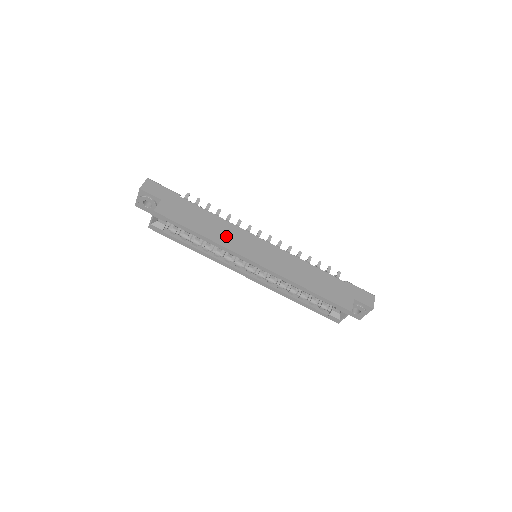
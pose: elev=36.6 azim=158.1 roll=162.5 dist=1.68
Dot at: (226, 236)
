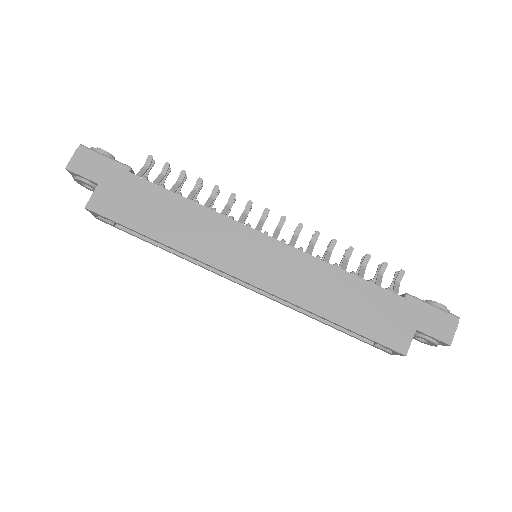
Dot at: (199, 236)
